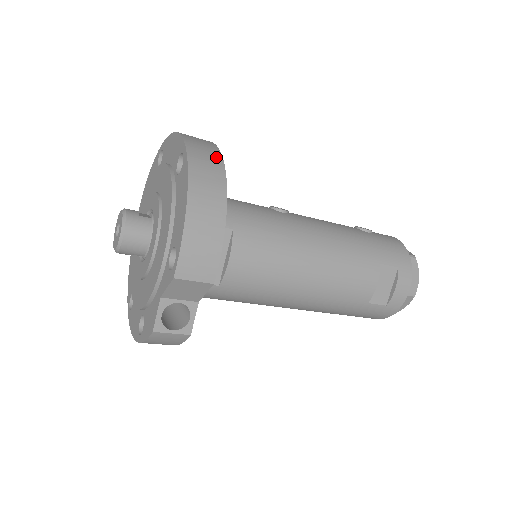
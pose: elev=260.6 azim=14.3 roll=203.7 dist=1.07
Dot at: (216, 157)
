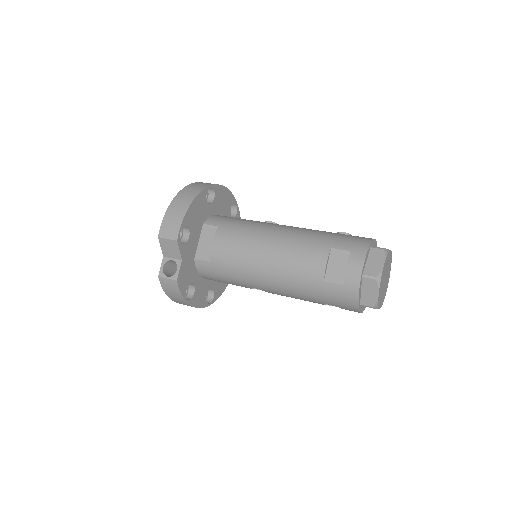
Dot at: (206, 185)
